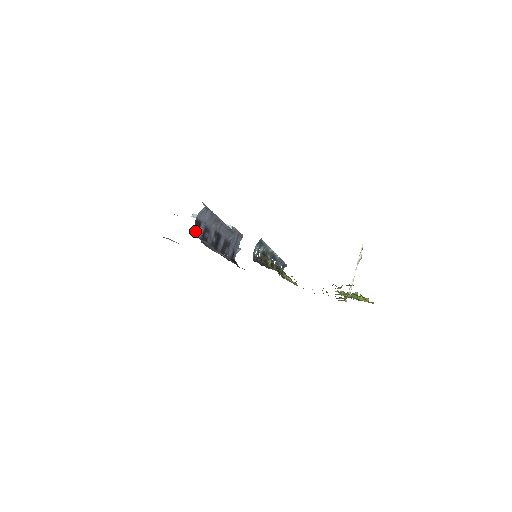
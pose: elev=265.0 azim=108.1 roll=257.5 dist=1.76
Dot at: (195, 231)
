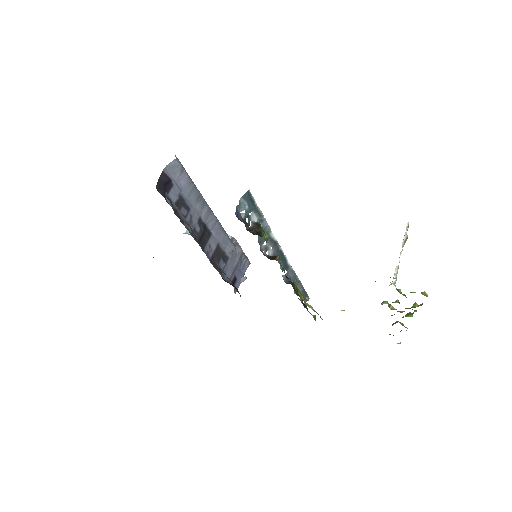
Dot at: (160, 186)
